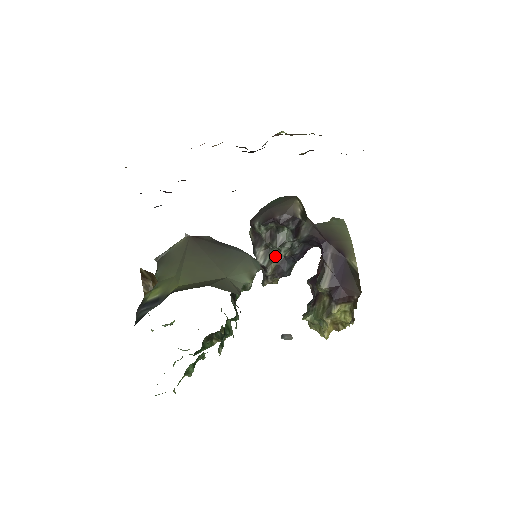
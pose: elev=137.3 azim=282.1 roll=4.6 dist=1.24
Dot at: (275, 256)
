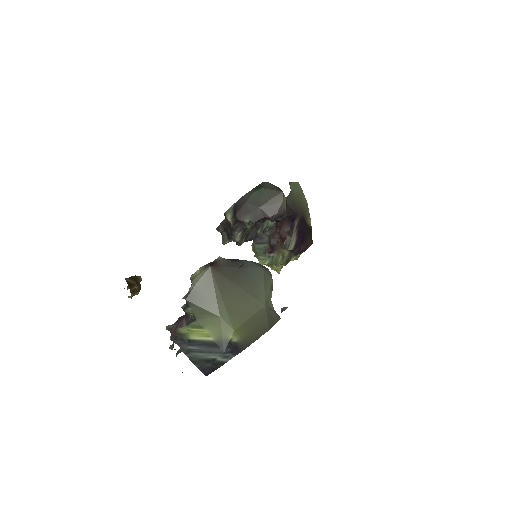
Dot at: occluded
